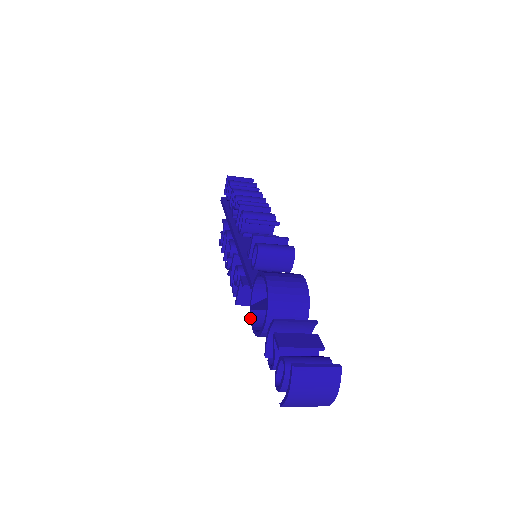
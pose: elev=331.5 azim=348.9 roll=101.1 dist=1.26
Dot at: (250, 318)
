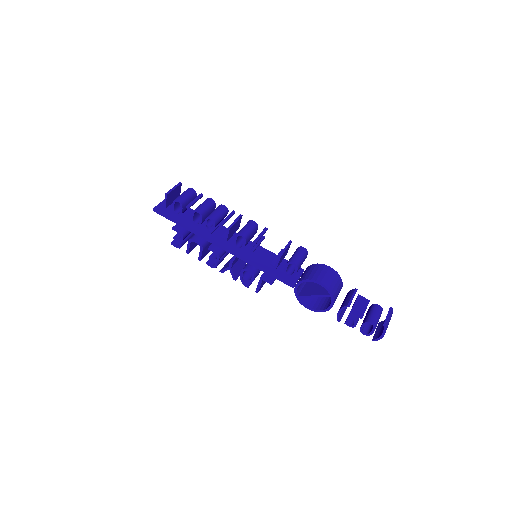
Dot at: (300, 303)
